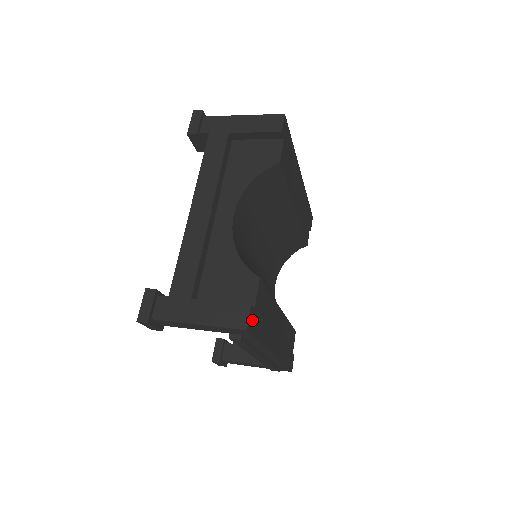
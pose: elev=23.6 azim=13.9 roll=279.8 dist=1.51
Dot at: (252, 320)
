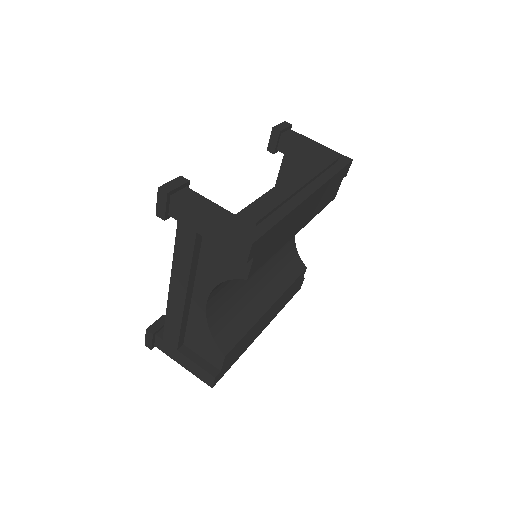
Dot at: (219, 376)
